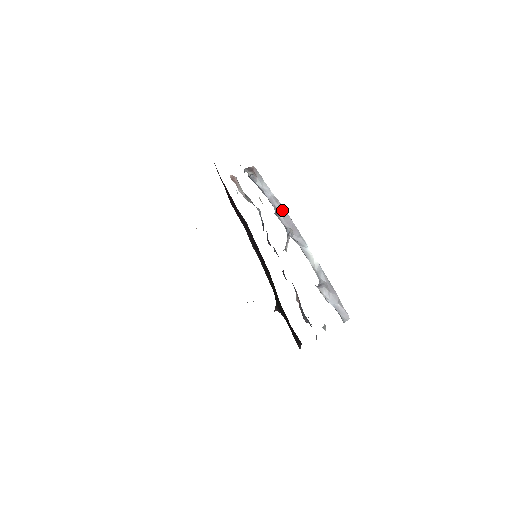
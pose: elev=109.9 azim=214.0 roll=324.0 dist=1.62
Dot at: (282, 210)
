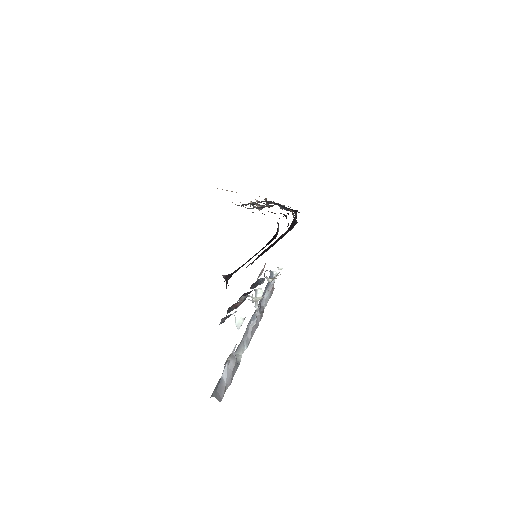
Dot at: (261, 316)
